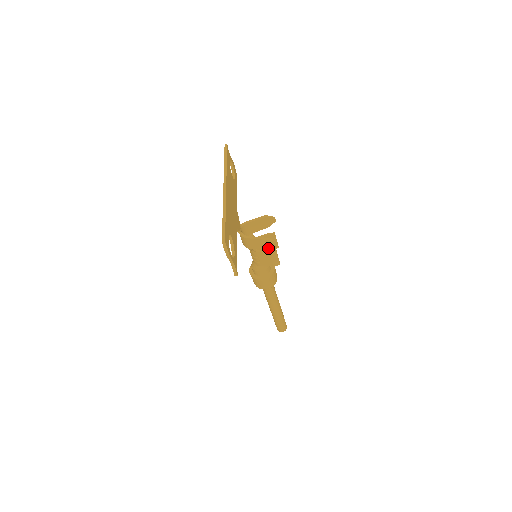
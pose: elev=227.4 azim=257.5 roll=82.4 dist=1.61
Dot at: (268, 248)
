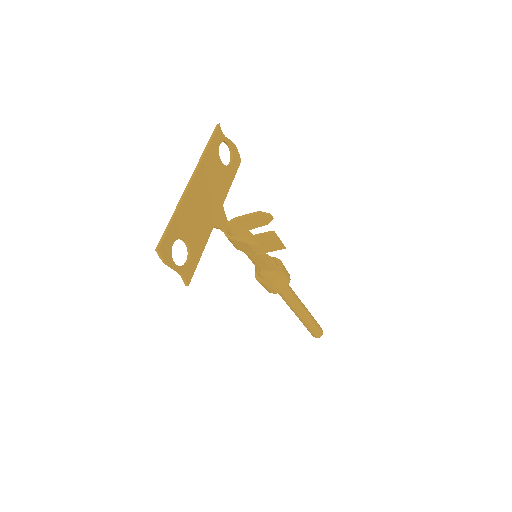
Dot at: (253, 252)
